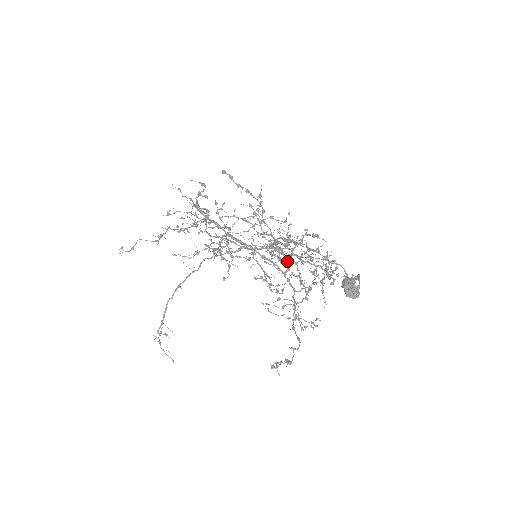
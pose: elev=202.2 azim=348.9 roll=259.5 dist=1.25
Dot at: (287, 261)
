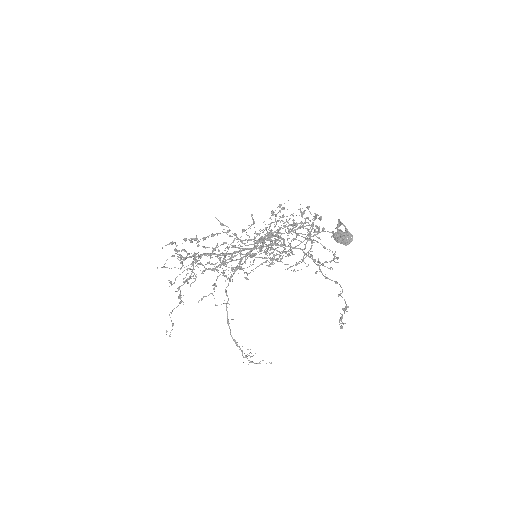
Dot at: (278, 237)
